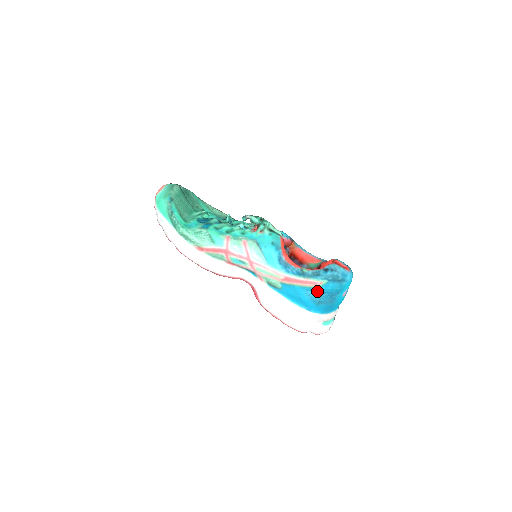
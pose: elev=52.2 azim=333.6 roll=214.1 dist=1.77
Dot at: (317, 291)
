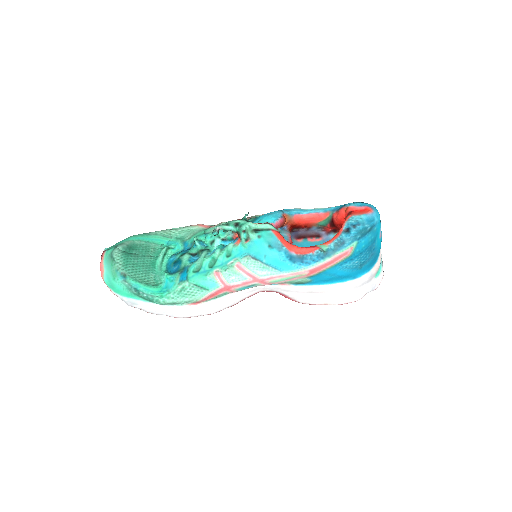
Dot at: (352, 258)
